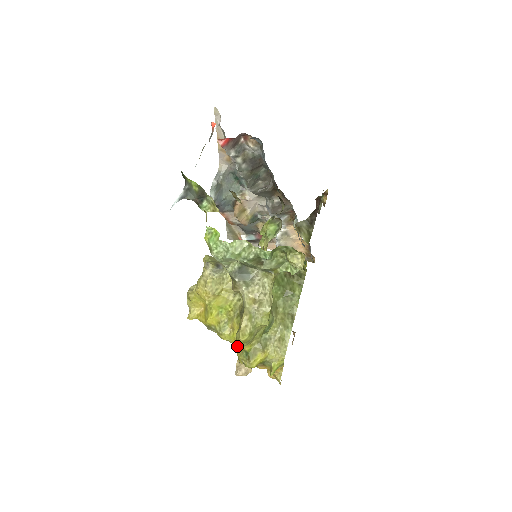
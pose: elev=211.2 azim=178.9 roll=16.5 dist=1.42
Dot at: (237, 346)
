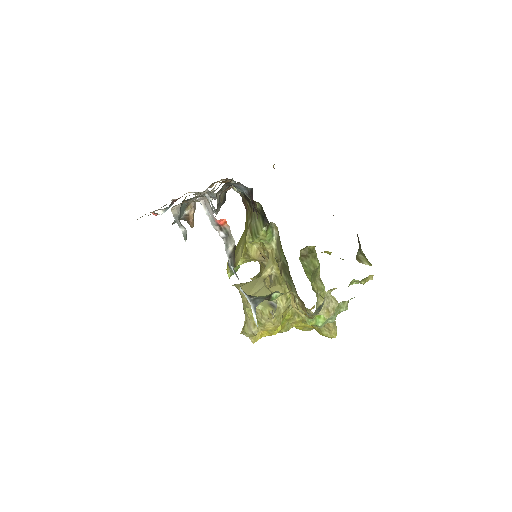
Dot at: (300, 327)
